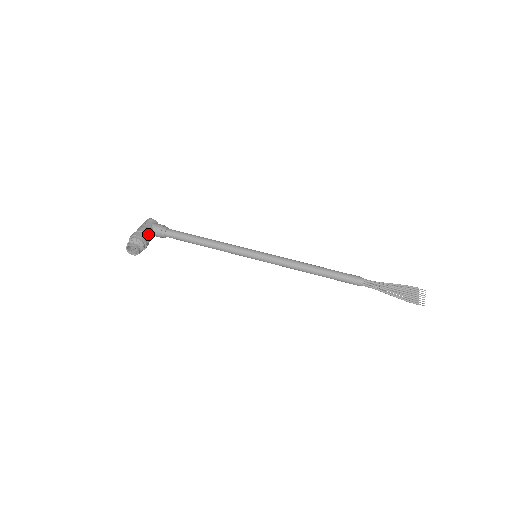
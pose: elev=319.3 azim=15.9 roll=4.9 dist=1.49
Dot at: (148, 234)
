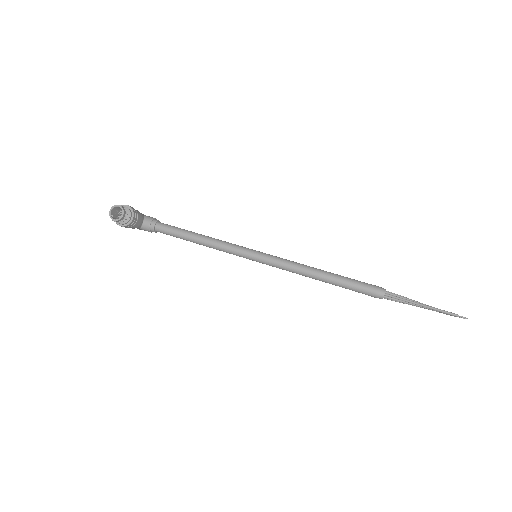
Dot at: (138, 214)
